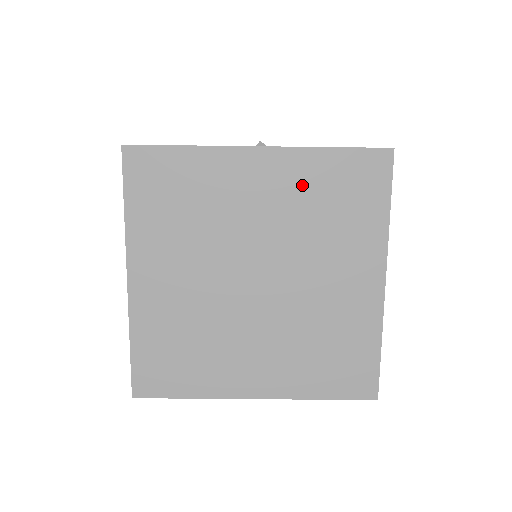
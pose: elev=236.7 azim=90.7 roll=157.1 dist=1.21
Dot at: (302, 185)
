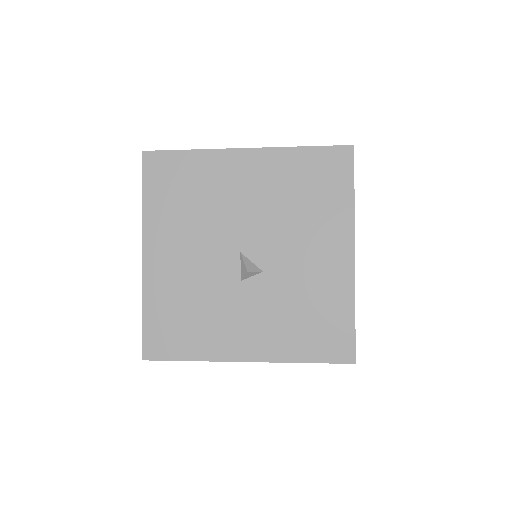
Dot at: occluded
